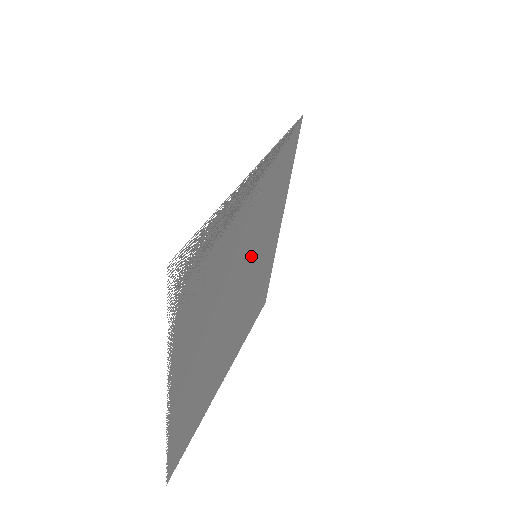
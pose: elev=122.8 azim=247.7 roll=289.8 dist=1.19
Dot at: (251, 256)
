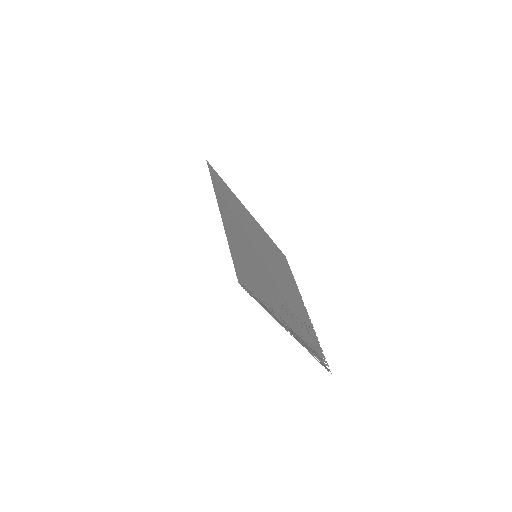
Dot at: (263, 268)
